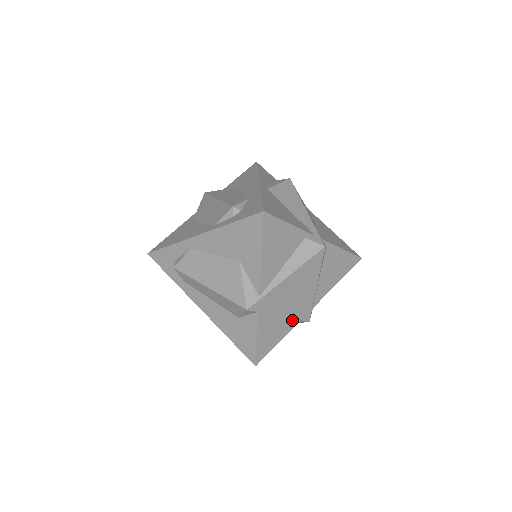
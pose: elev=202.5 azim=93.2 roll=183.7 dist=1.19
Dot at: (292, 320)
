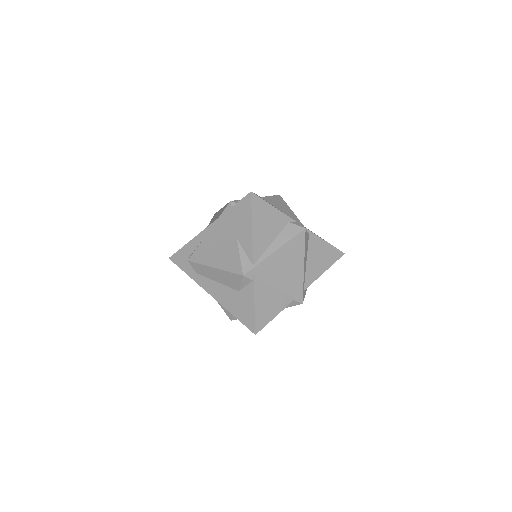
Dot at: (286, 297)
